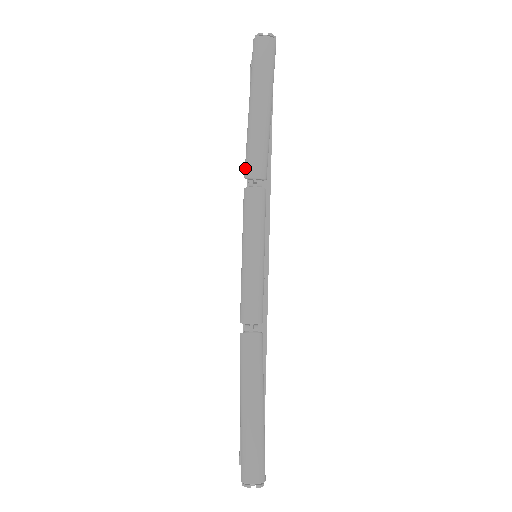
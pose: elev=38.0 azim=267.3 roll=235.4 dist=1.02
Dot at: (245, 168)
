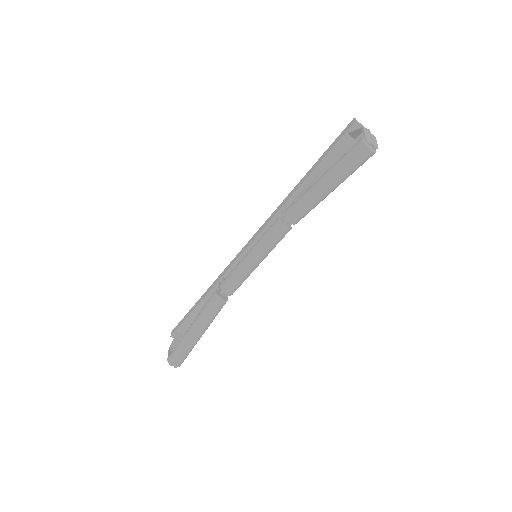
Dot at: (289, 210)
